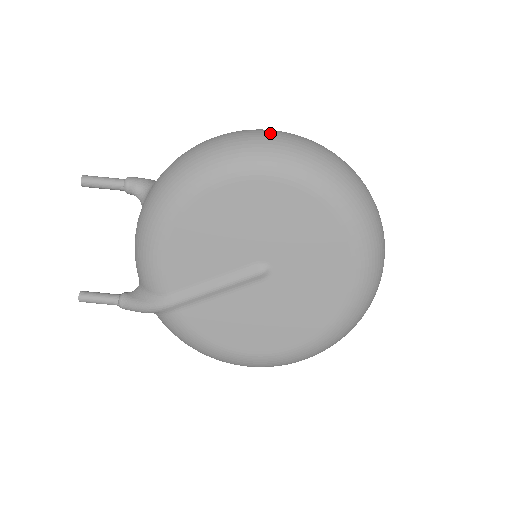
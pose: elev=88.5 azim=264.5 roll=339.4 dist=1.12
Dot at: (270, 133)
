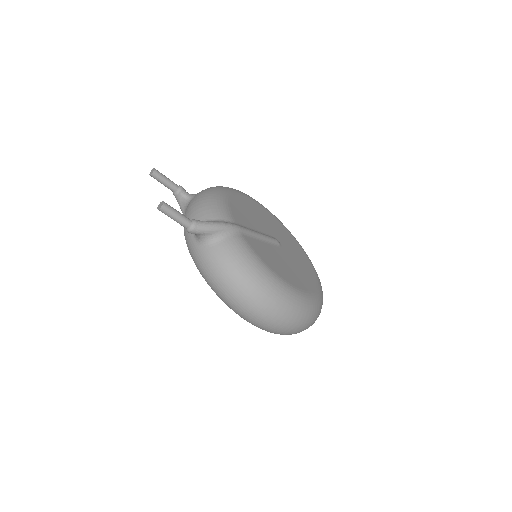
Dot at: (264, 324)
